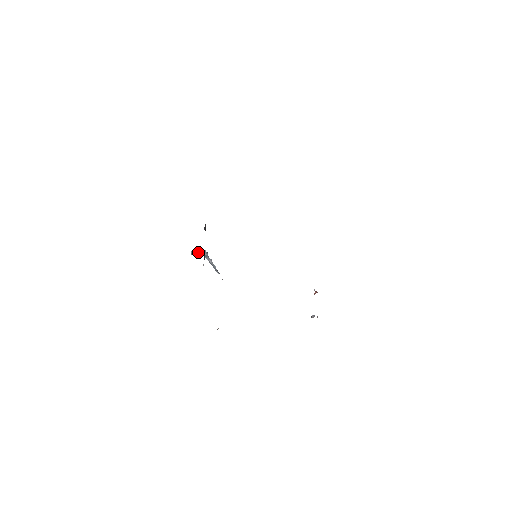
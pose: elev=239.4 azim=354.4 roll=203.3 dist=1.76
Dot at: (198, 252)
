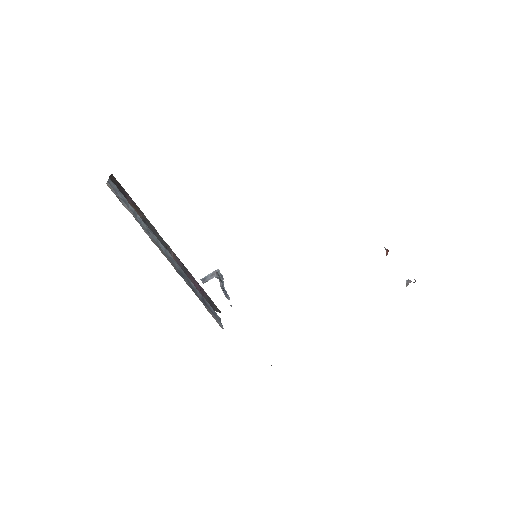
Dot at: (209, 277)
